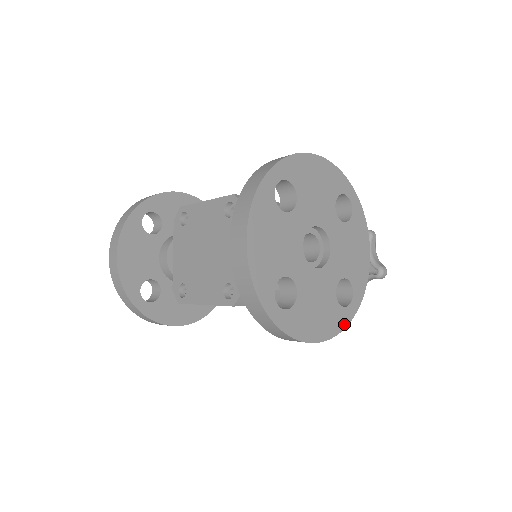
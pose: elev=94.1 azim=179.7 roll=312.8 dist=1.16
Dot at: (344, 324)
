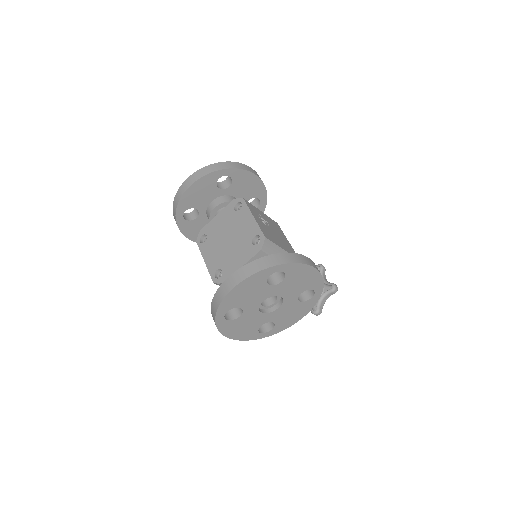
Dot at: (252, 339)
